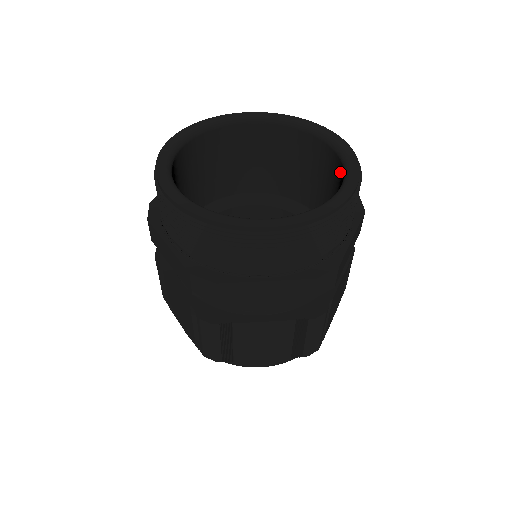
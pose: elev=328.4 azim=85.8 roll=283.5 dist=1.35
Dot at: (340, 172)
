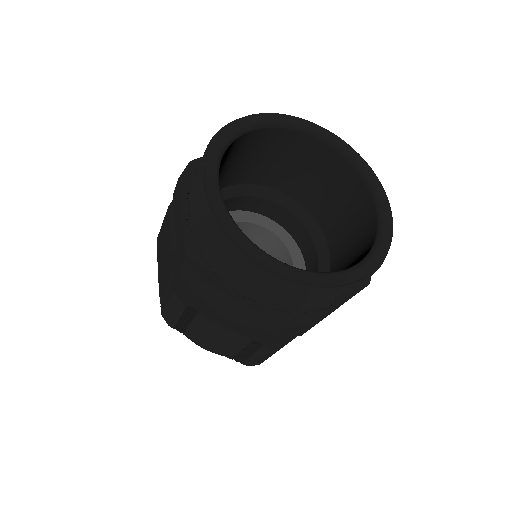
Dot at: (350, 176)
